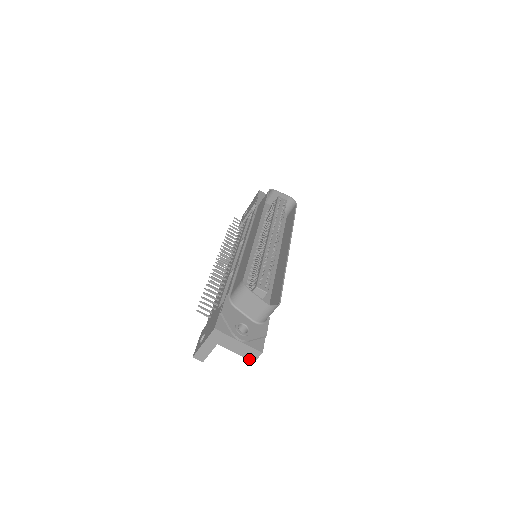
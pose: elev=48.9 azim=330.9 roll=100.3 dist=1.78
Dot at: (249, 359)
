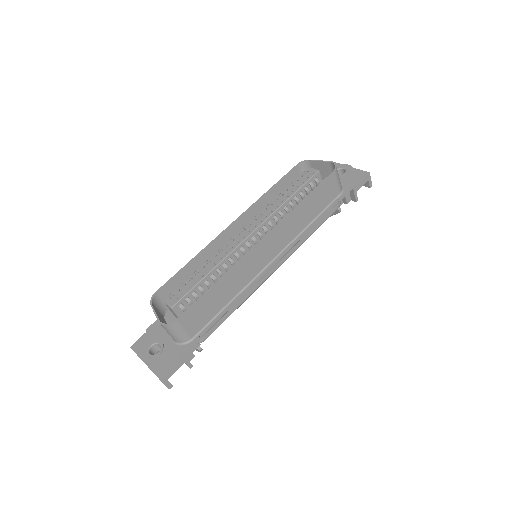
Dot at: occluded
